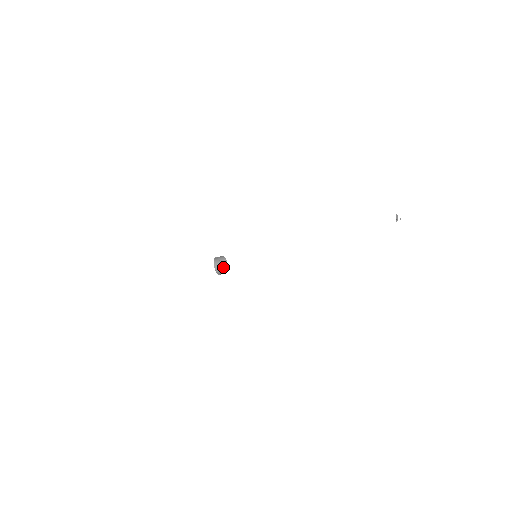
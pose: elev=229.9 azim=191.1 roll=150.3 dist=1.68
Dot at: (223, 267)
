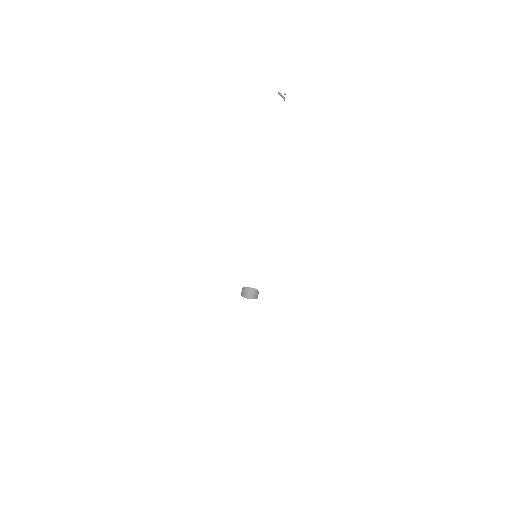
Dot at: (256, 295)
